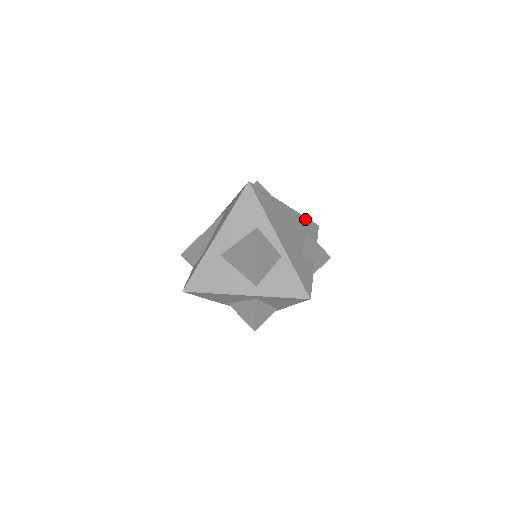
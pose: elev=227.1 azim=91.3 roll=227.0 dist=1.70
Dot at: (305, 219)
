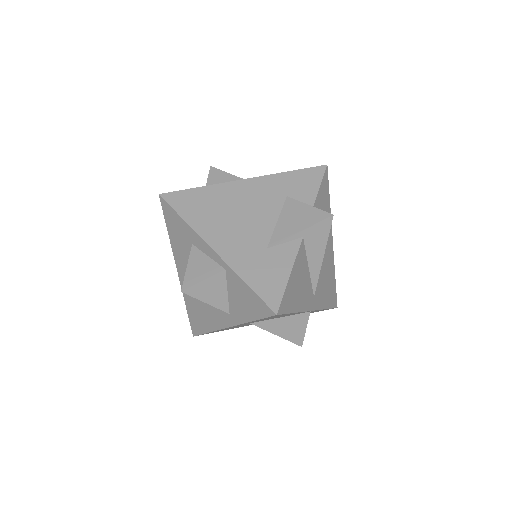
Dot at: (289, 175)
